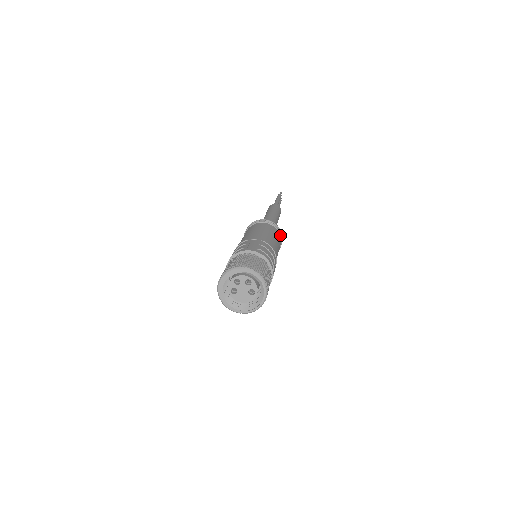
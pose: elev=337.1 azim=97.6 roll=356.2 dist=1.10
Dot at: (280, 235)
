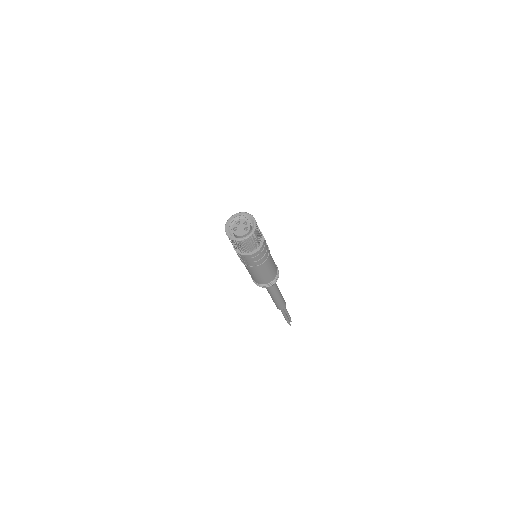
Dot at: (277, 268)
